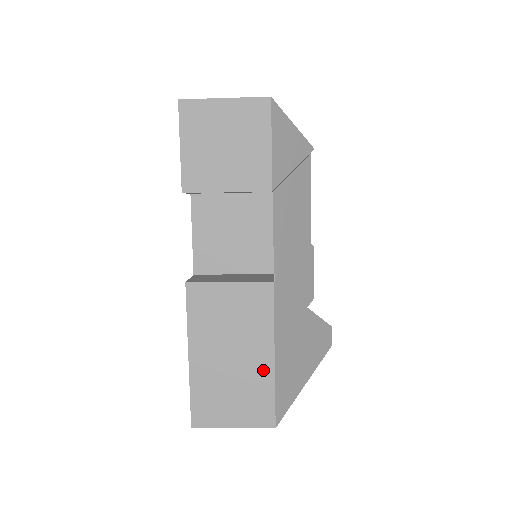
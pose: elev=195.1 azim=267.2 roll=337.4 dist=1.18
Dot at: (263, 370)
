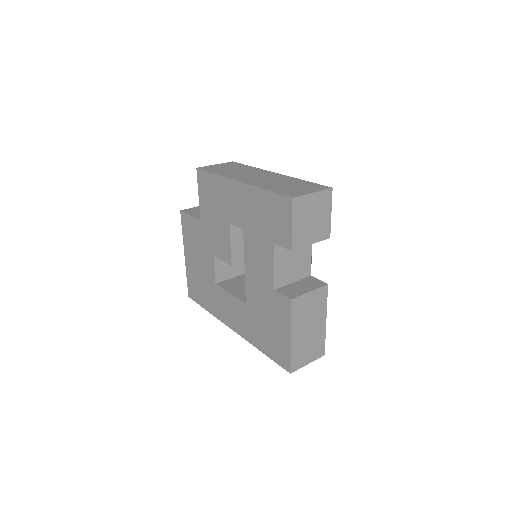
Dot at: (321, 330)
